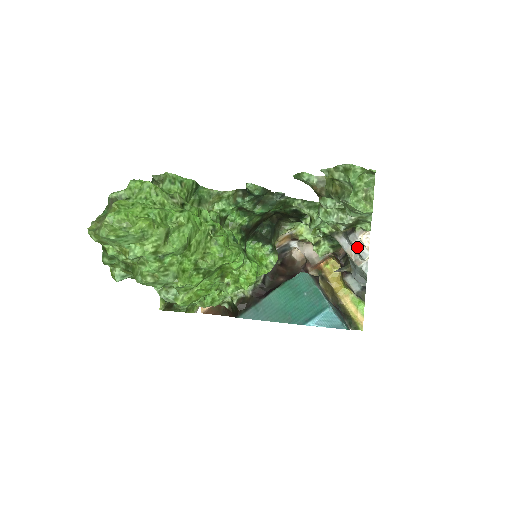
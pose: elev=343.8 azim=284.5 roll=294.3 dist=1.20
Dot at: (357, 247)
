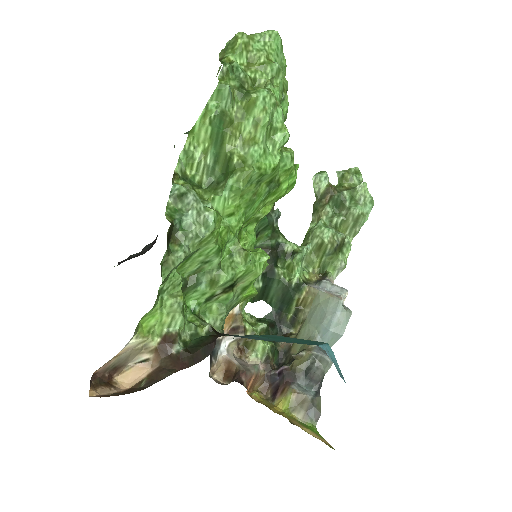
Dot at: occluded
